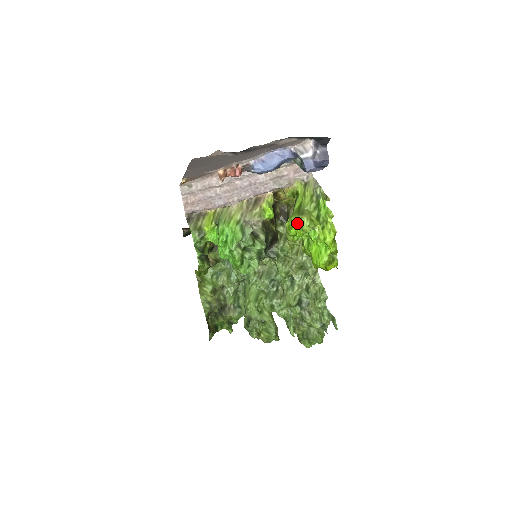
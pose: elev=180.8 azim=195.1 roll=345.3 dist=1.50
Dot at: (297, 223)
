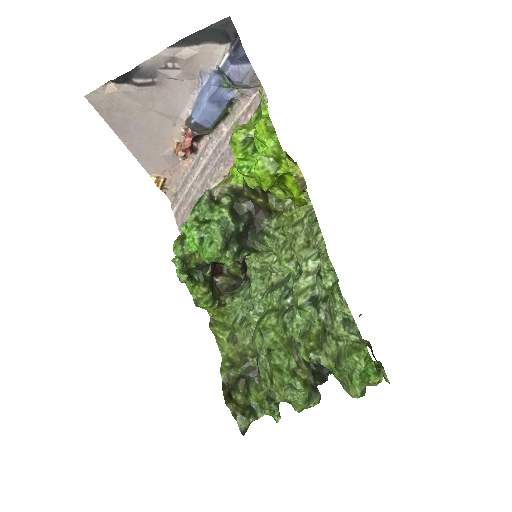
Dot at: (229, 141)
